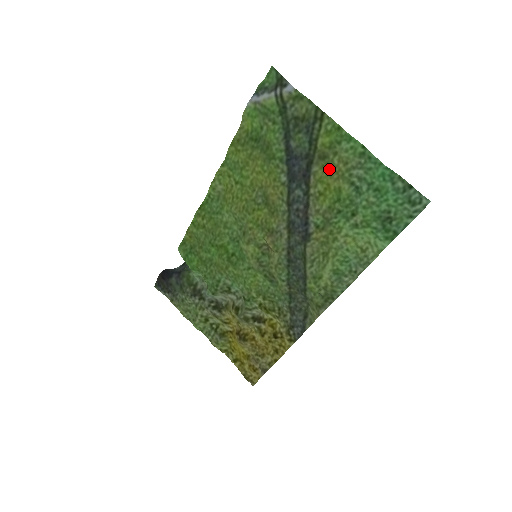
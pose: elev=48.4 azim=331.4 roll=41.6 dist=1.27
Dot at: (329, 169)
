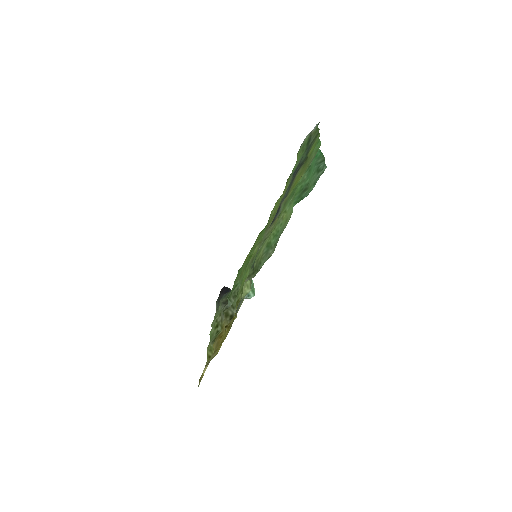
Dot at: (304, 168)
